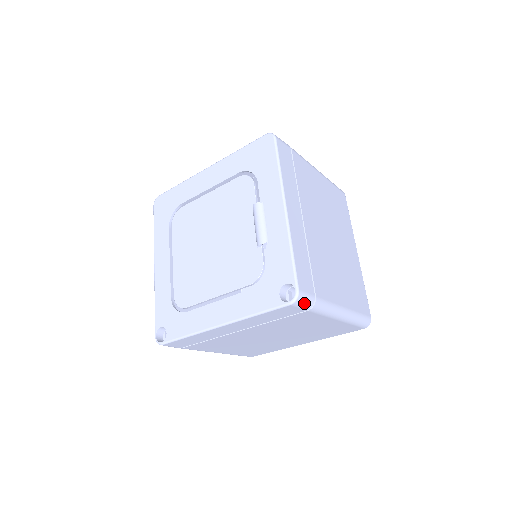
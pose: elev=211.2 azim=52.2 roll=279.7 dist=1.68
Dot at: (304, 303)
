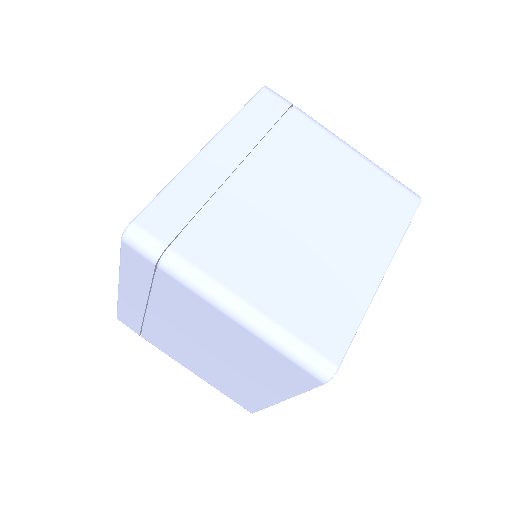
Dot at: (142, 246)
